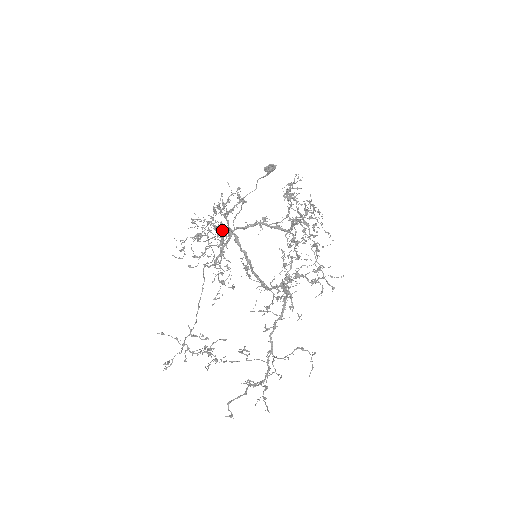
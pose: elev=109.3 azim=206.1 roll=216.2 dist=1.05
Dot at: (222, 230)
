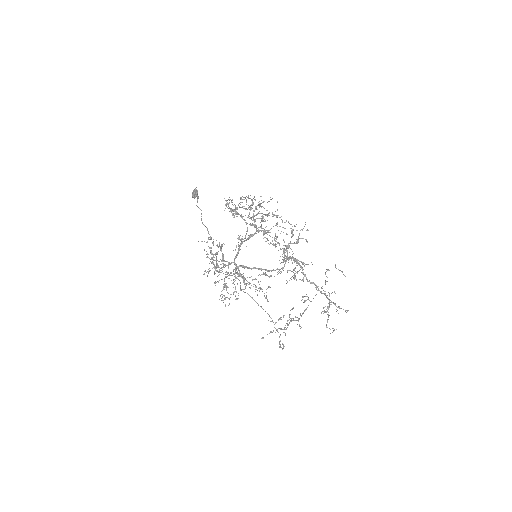
Dot at: occluded
